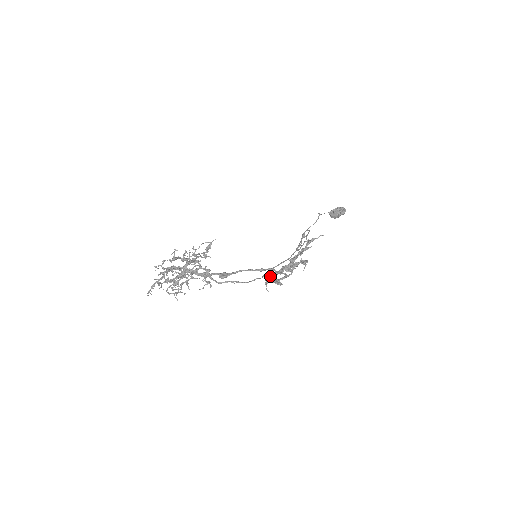
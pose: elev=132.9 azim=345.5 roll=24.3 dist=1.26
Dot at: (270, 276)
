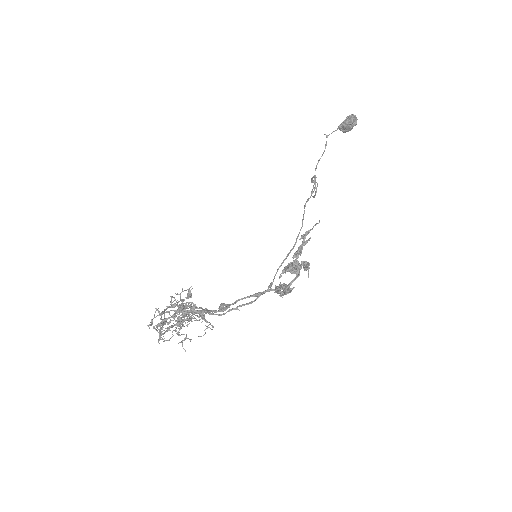
Dot at: occluded
